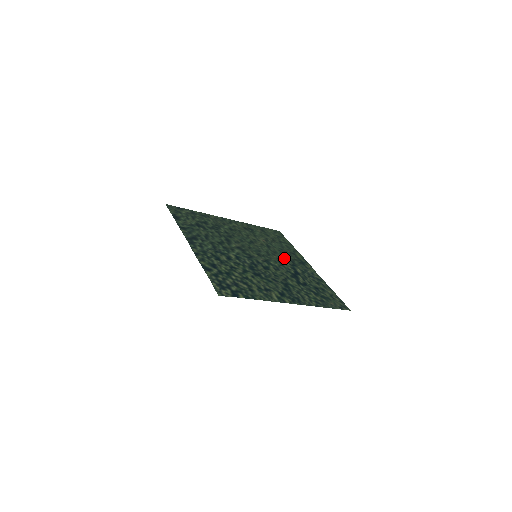
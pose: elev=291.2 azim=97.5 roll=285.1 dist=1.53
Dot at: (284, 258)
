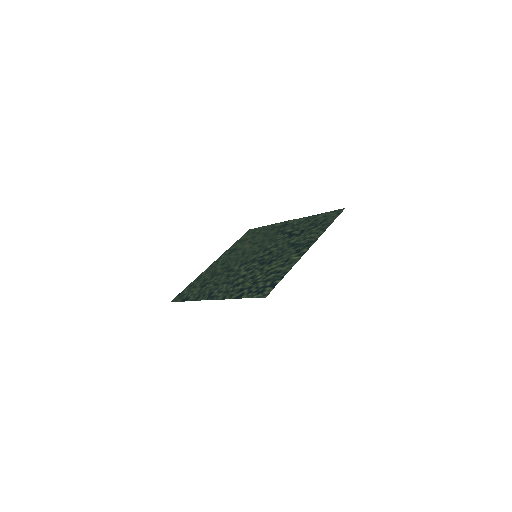
Dot at: (272, 236)
